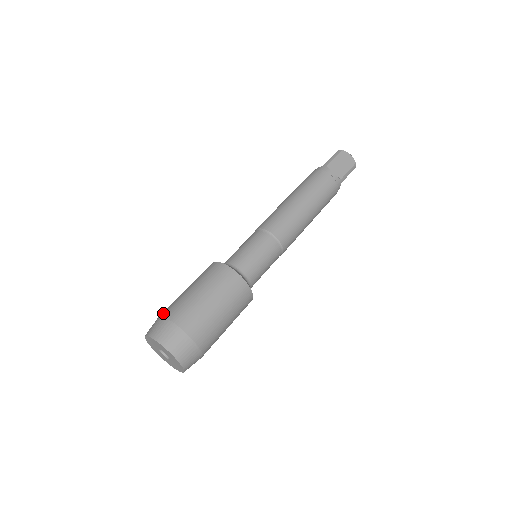
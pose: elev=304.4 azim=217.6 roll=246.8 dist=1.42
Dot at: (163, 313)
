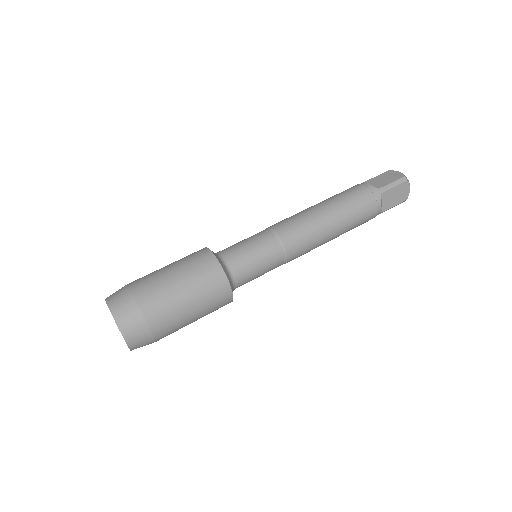
Dot at: occluded
